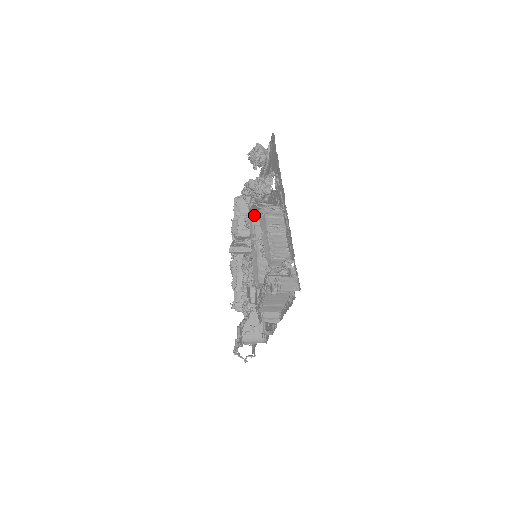
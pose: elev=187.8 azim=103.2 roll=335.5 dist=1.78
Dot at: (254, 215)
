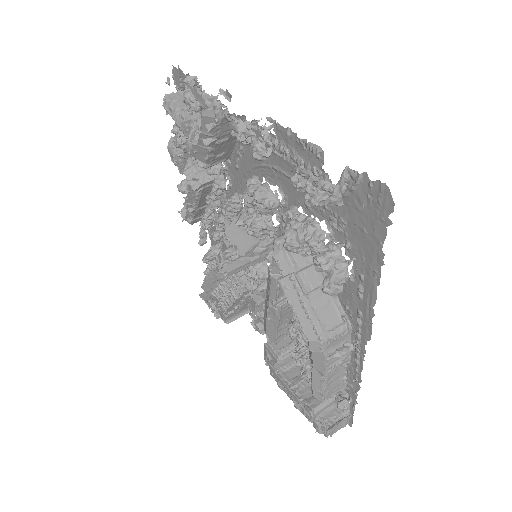
Dot at: occluded
